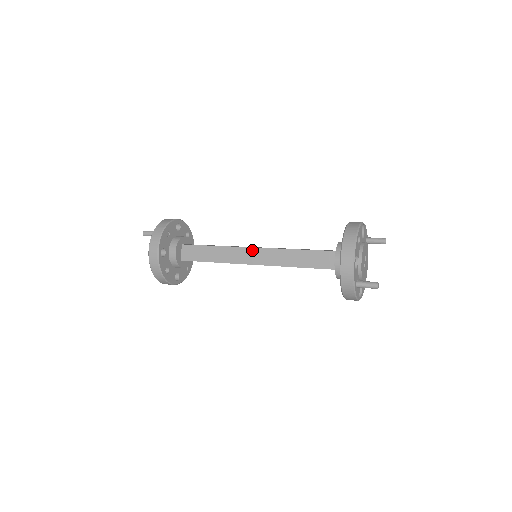
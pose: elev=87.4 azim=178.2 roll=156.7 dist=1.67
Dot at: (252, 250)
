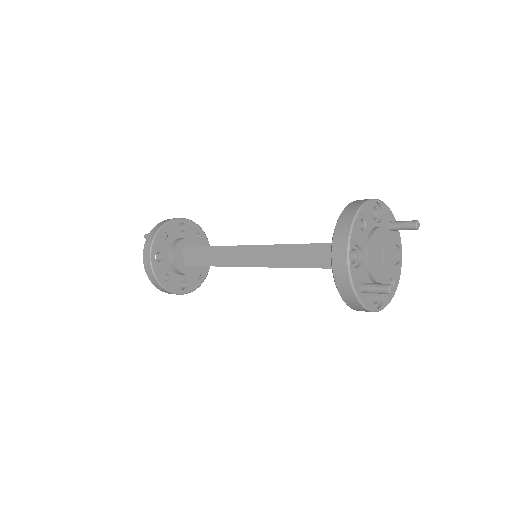
Dot at: (249, 248)
